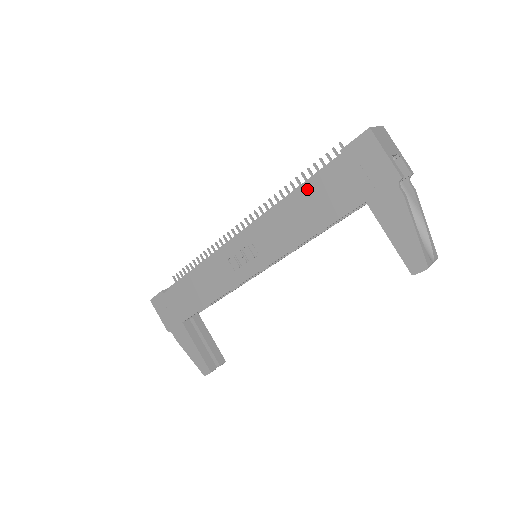
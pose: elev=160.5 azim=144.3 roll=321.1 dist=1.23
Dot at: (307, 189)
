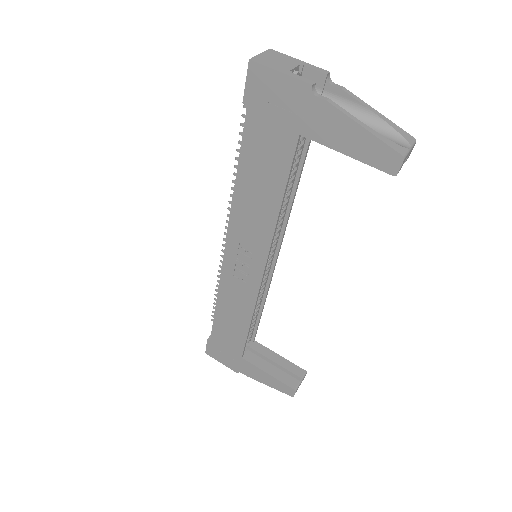
Dot at: (244, 162)
